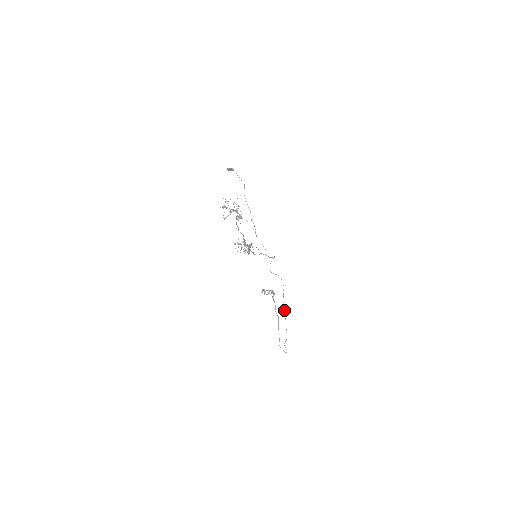
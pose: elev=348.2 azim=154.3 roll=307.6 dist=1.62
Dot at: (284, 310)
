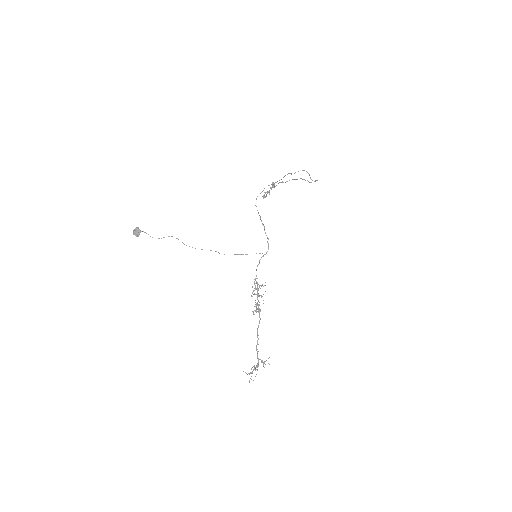
Dot at: occluded
